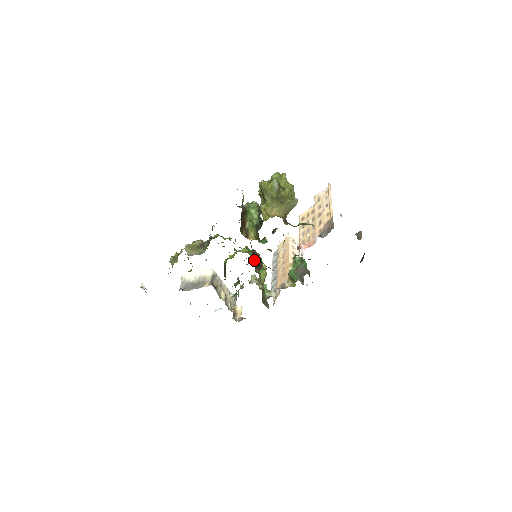
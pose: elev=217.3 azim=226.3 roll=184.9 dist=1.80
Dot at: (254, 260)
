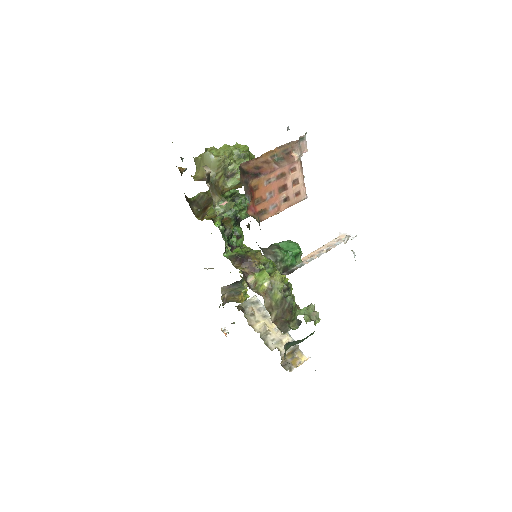
Dot at: (236, 254)
